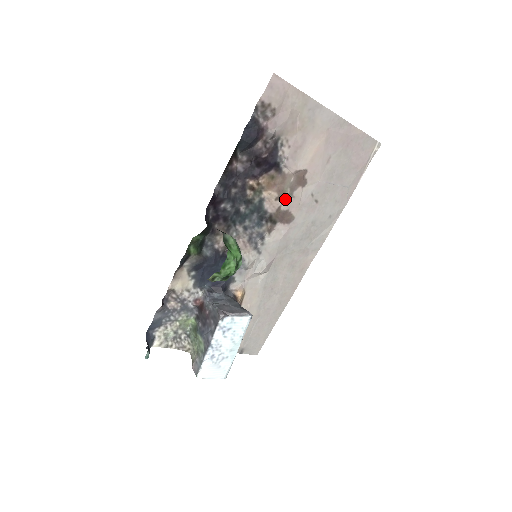
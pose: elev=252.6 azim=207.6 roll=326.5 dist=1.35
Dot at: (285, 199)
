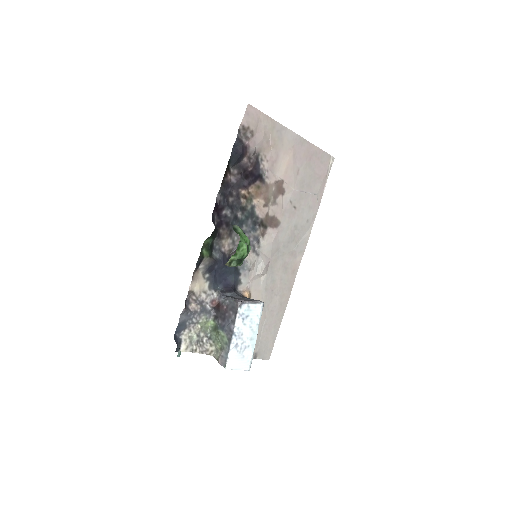
Dot at: (271, 206)
